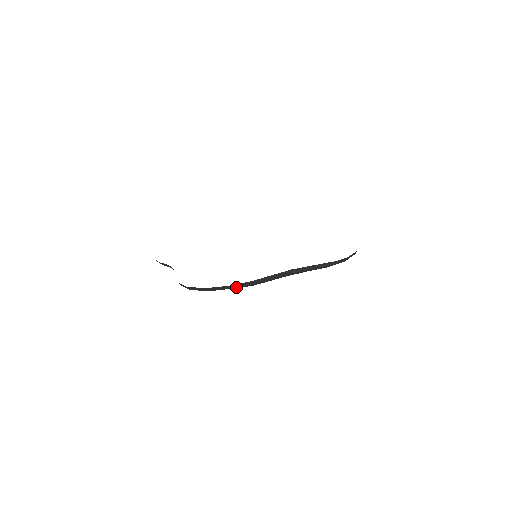
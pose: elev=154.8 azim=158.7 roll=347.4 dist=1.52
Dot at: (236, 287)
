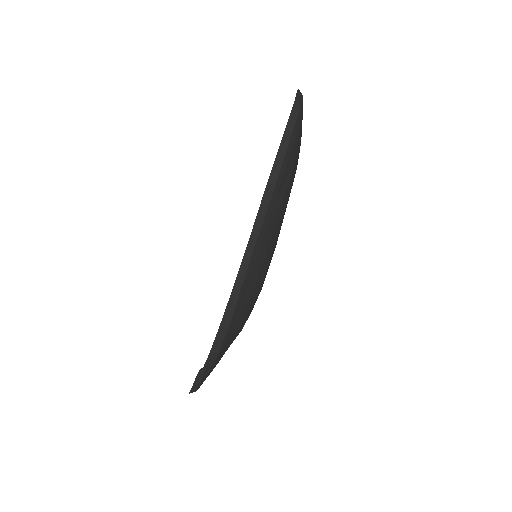
Dot at: (244, 276)
